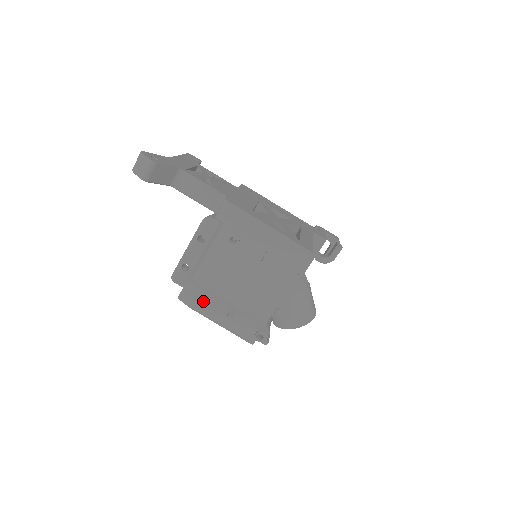
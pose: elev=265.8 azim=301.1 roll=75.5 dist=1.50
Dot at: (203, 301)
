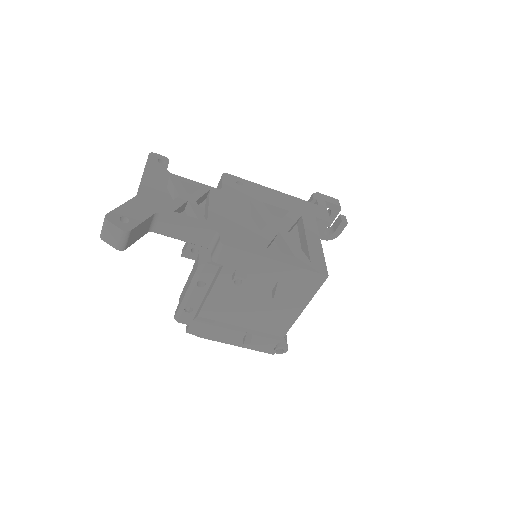
Dot at: (214, 332)
